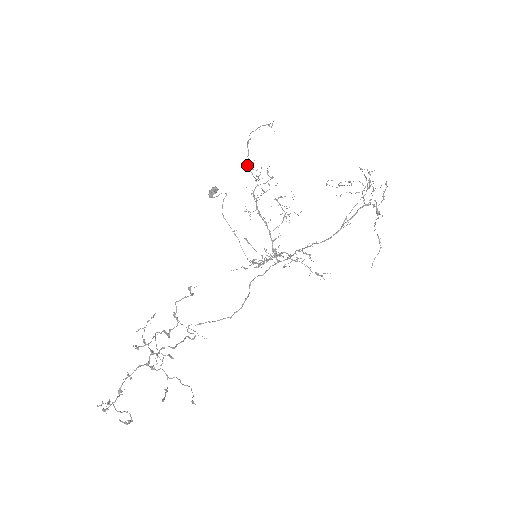
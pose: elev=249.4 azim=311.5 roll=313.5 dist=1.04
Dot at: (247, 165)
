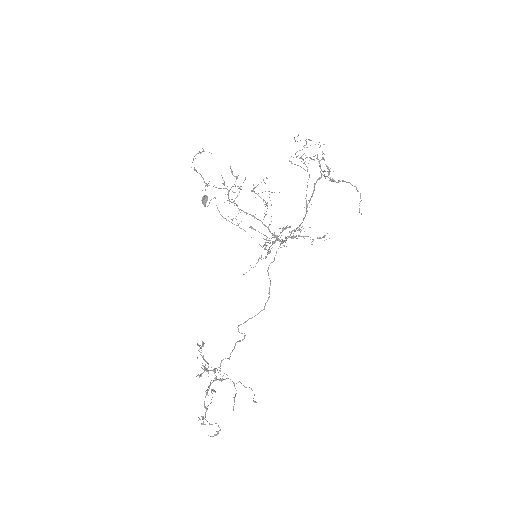
Dot at: occluded
